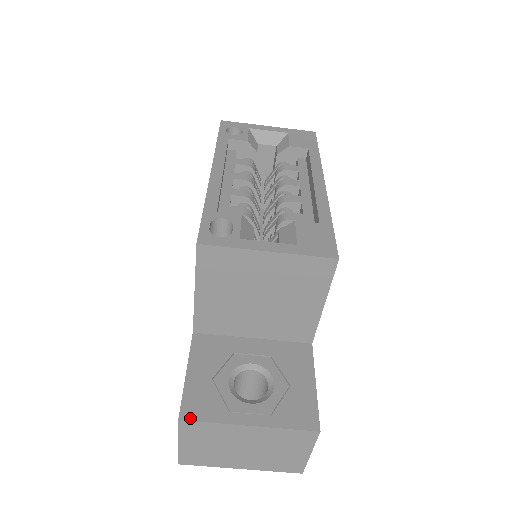
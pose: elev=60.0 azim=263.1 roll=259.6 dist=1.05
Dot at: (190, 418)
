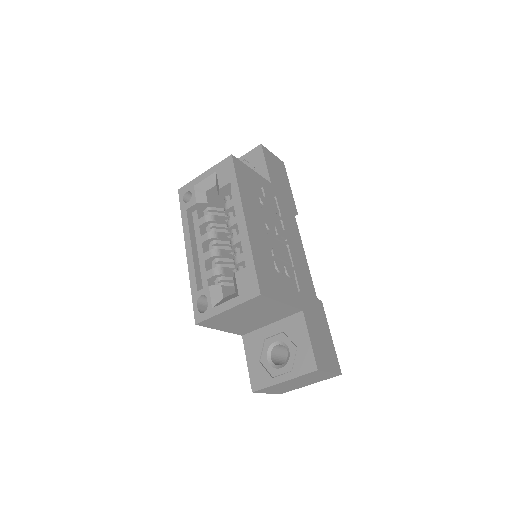
Dot at: (256, 389)
